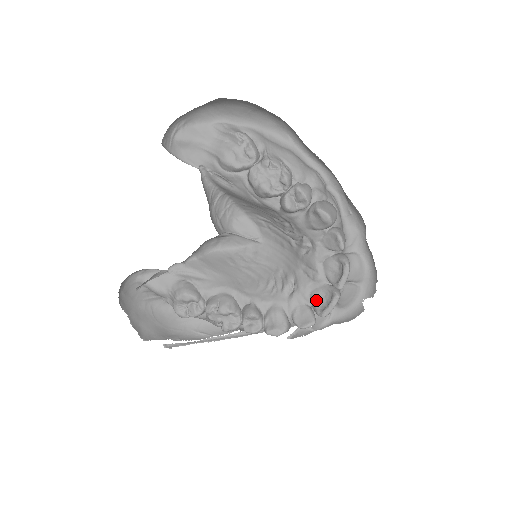
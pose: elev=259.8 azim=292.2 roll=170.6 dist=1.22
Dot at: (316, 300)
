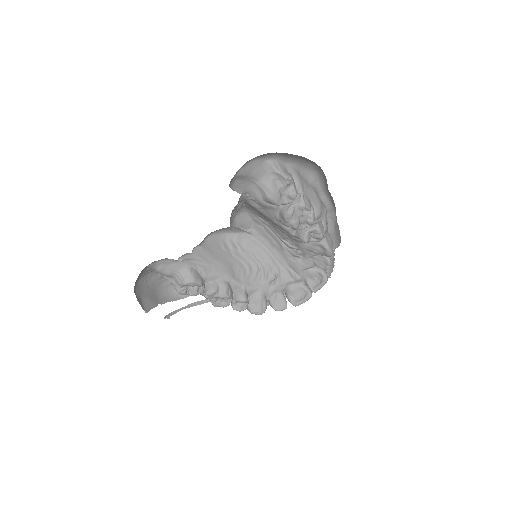
Dot at: (292, 293)
